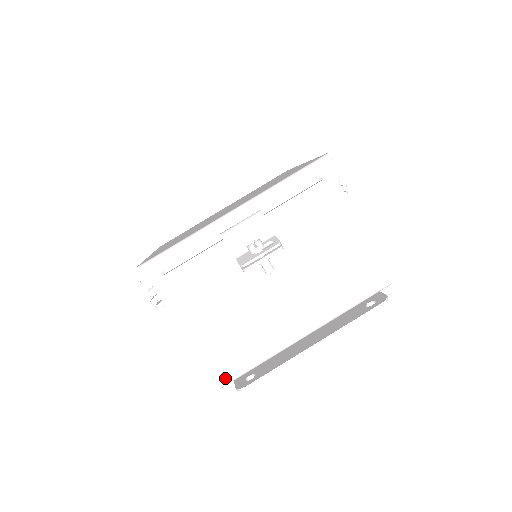
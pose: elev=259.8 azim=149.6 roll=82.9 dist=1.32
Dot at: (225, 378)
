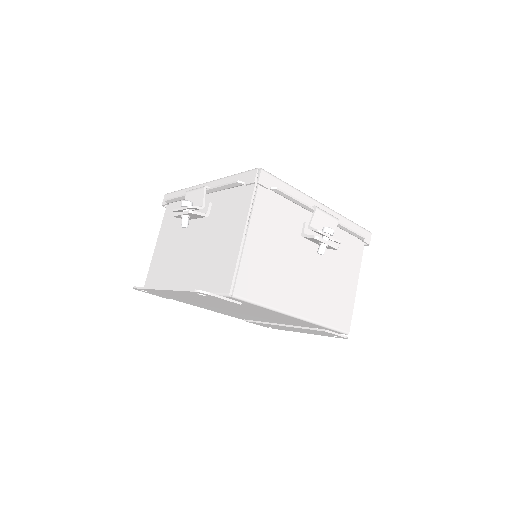
Dot at: (147, 285)
